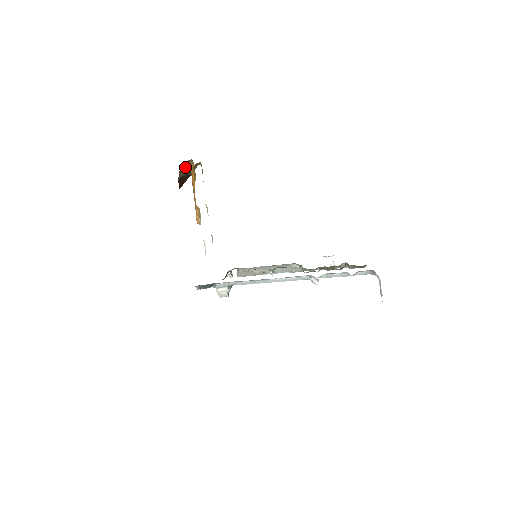
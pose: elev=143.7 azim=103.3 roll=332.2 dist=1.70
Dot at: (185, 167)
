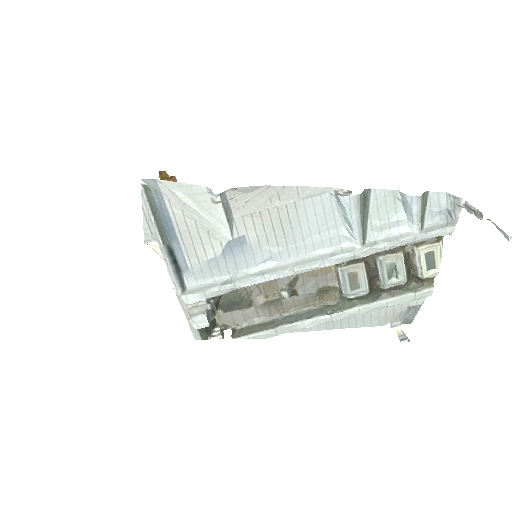
Dot at: occluded
